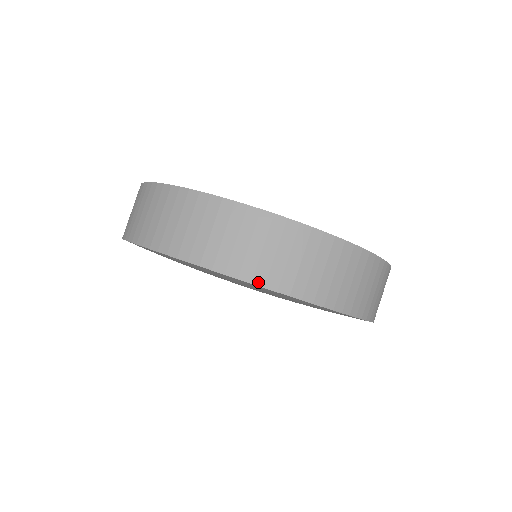
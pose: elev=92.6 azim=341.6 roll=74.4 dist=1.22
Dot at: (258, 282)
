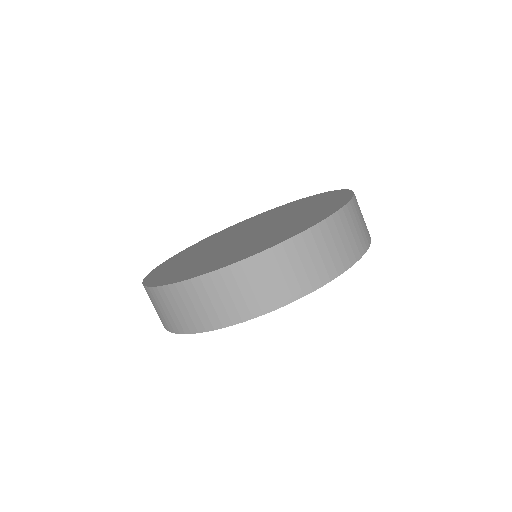
Dot at: (341, 271)
